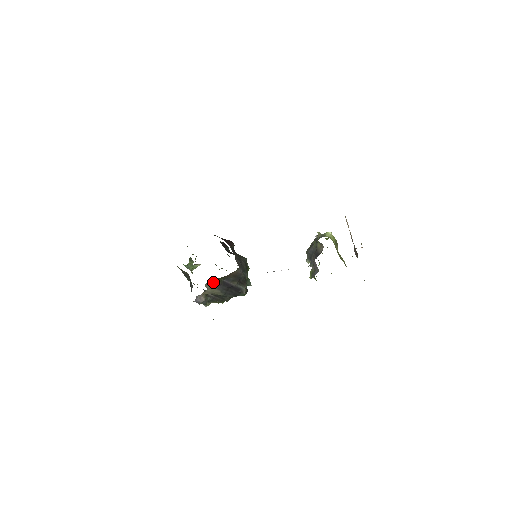
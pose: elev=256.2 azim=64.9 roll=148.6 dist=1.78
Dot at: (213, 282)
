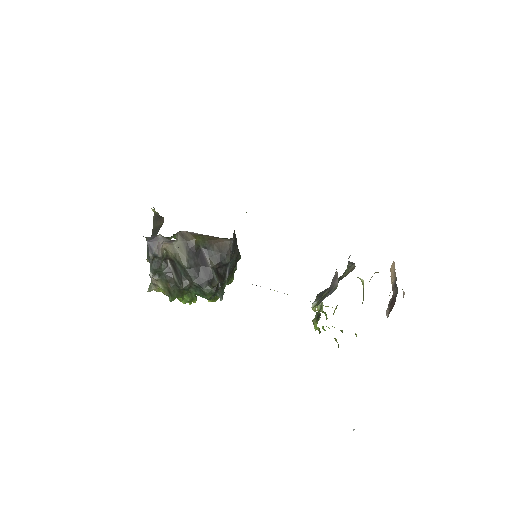
Dot at: (189, 237)
